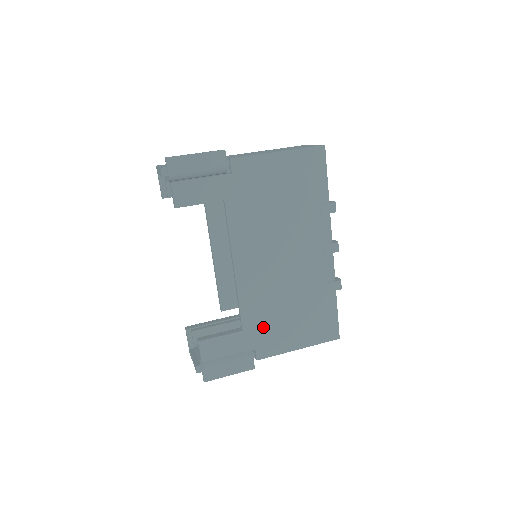
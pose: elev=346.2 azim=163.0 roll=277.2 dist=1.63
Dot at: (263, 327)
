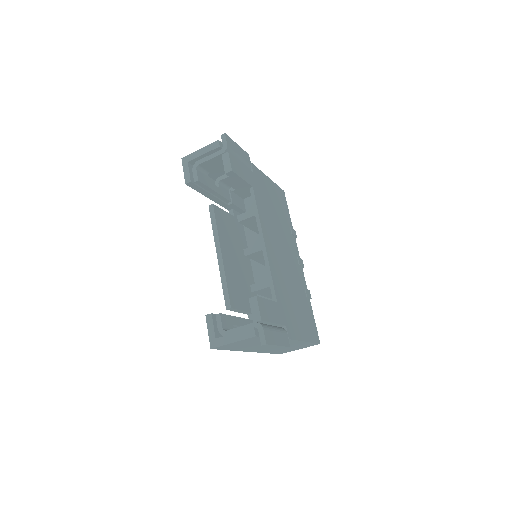
Dot at: (286, 307)
